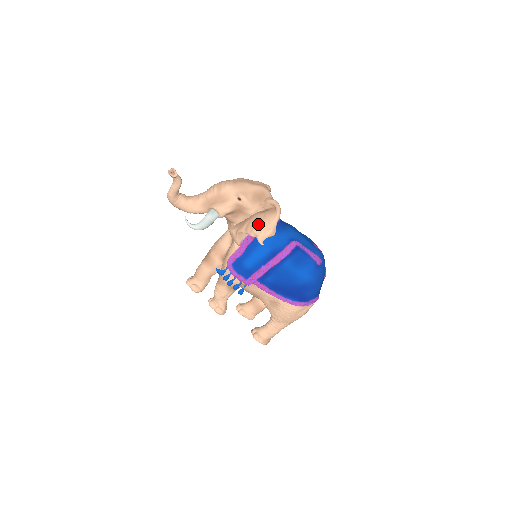
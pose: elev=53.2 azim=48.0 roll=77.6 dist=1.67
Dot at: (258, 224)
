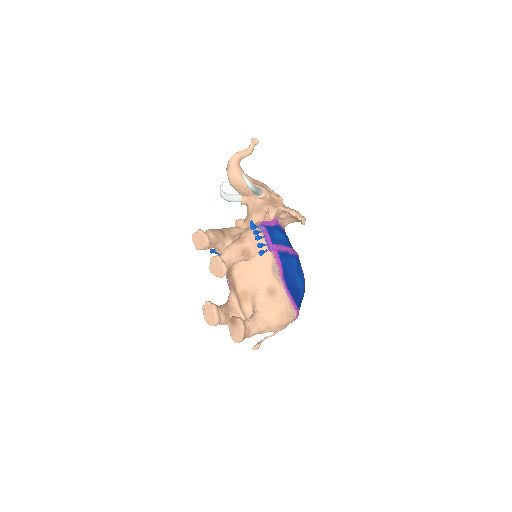
Dot at: occluded
